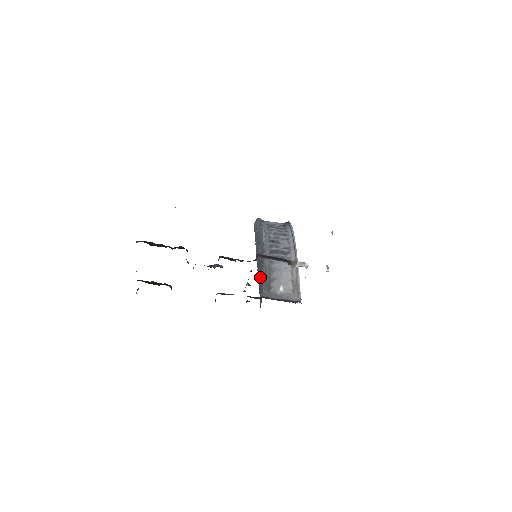
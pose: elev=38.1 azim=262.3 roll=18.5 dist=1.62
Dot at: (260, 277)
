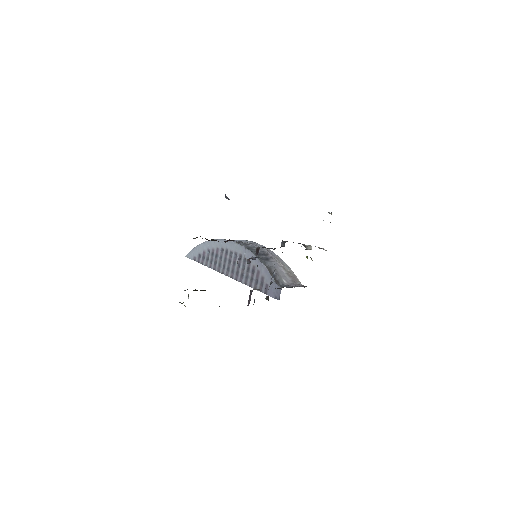
Dot at: (256, 280)
